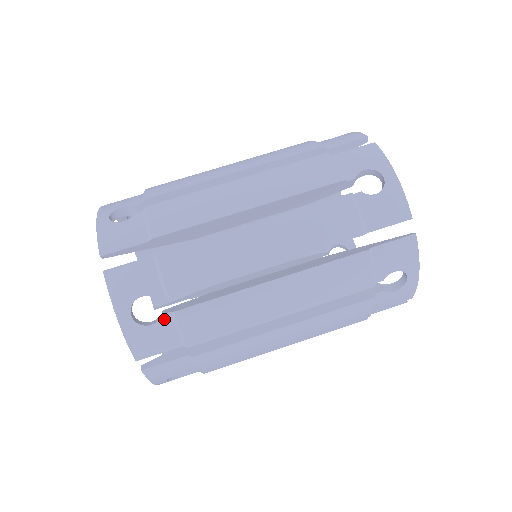
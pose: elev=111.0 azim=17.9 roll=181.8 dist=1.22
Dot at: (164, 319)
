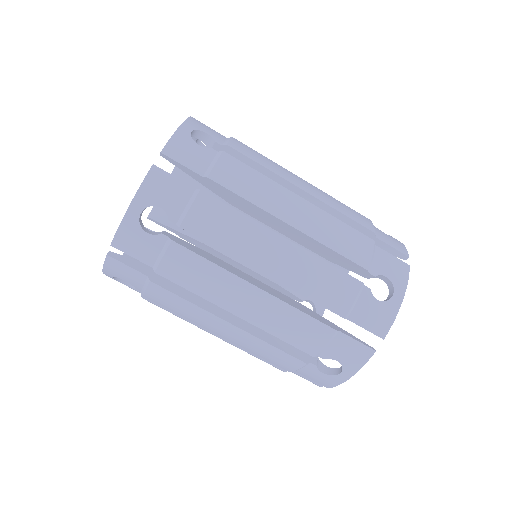
Dot at: (160, 238)
